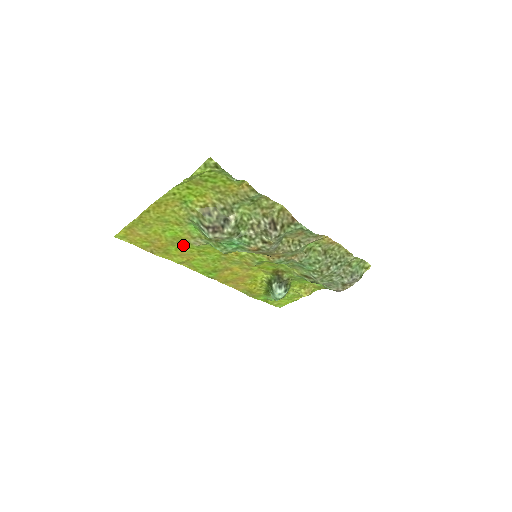
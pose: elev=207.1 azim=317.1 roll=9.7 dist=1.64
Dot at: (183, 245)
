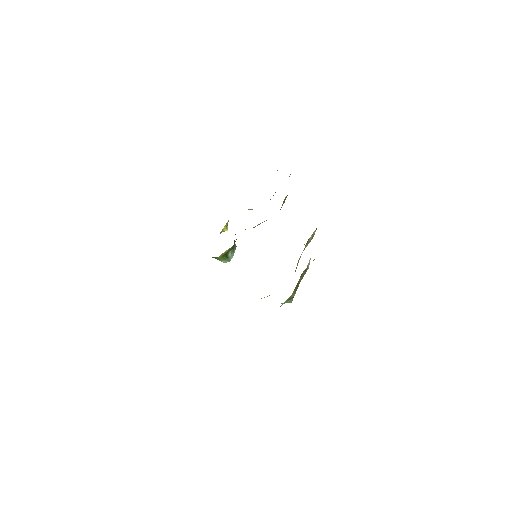
Dot at: occluded
